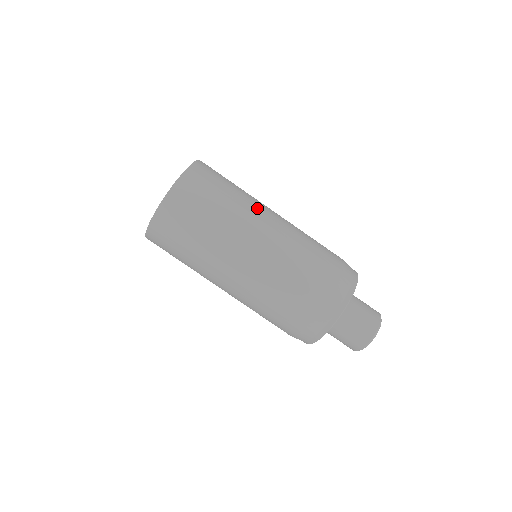
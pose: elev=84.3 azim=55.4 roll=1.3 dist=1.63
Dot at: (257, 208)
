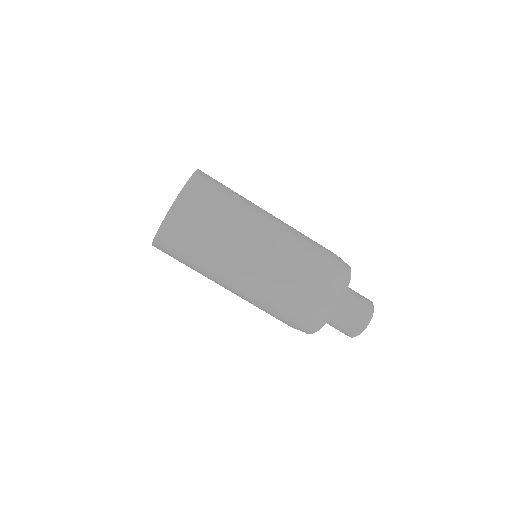
Dot at: occluded
